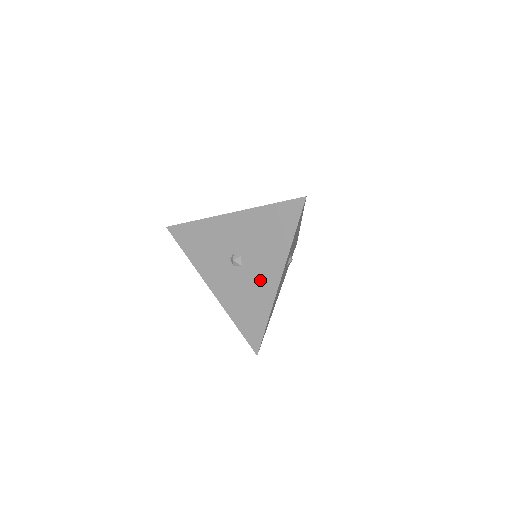
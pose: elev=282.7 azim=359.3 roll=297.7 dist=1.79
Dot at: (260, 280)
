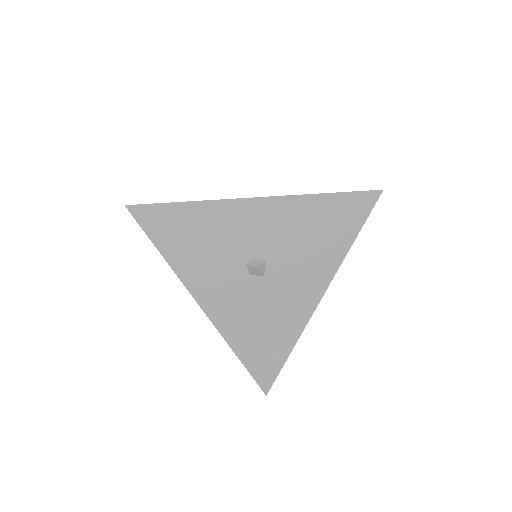
Dot at: (291, 296)
